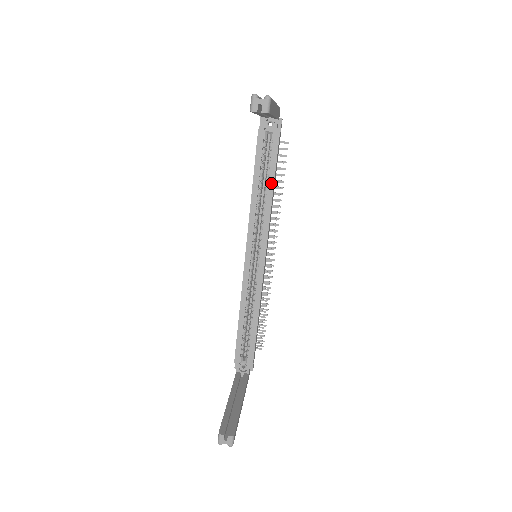
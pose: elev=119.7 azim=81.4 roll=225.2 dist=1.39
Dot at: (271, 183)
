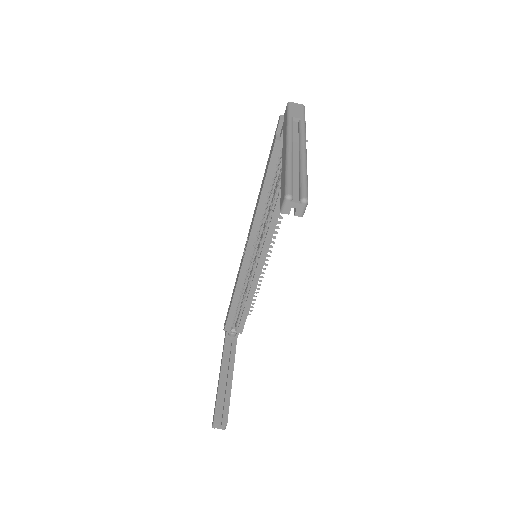
Dot at: occluded
